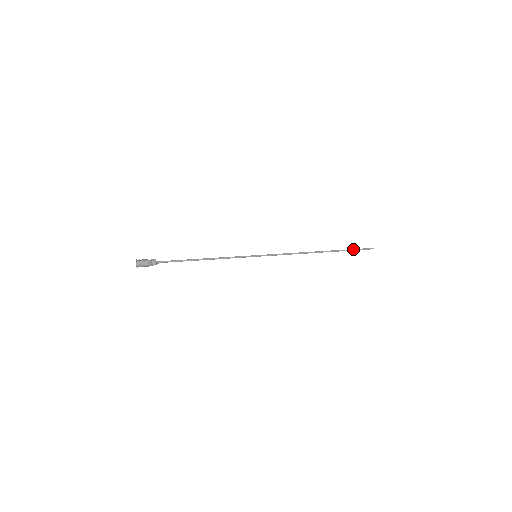
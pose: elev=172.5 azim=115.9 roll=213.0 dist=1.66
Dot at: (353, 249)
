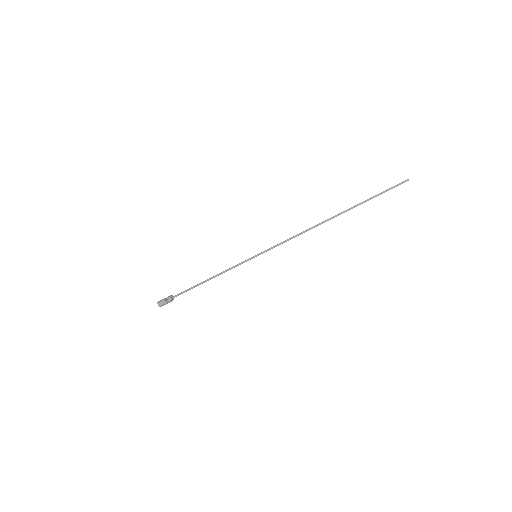
Dot at: (375, 195)
